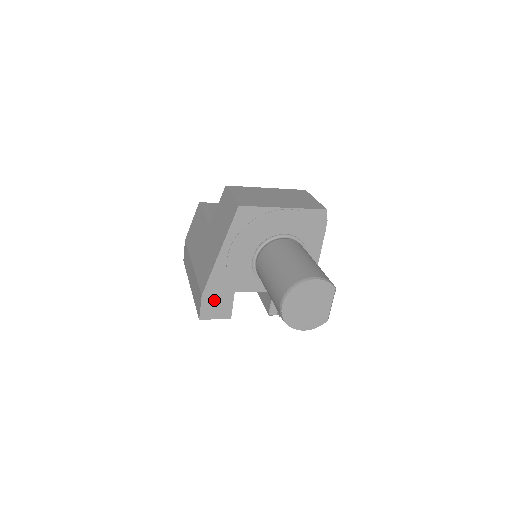
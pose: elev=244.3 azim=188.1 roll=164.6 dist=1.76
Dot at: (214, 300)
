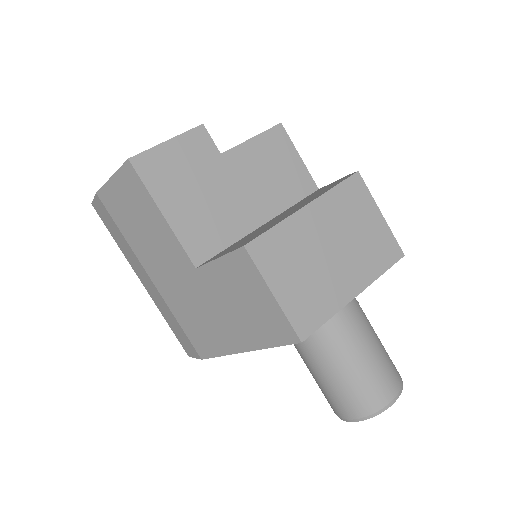
Dot at: occluded
